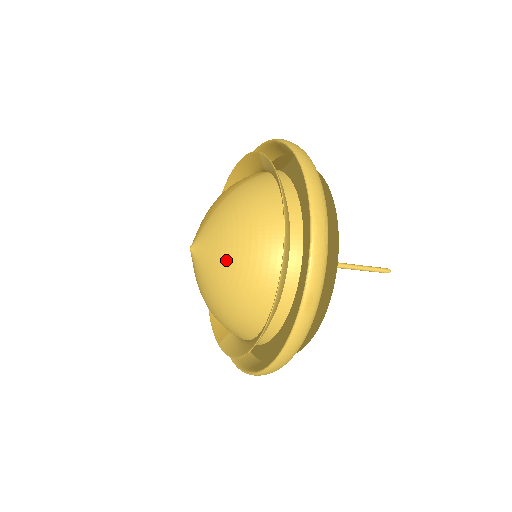
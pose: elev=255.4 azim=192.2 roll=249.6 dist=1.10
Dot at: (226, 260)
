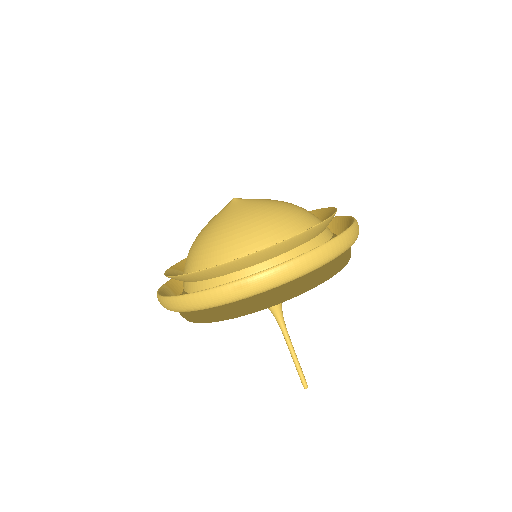
Dot at: (240, 220)
